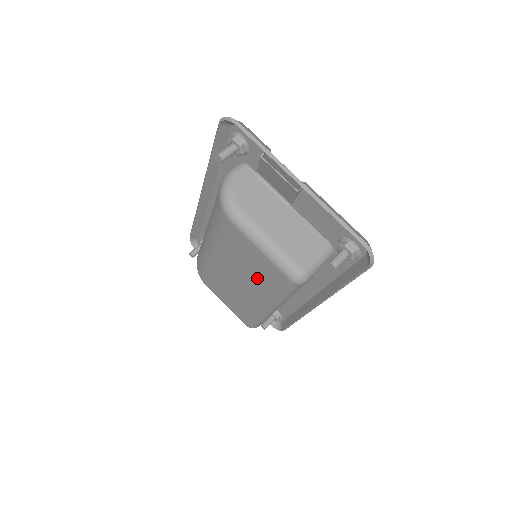
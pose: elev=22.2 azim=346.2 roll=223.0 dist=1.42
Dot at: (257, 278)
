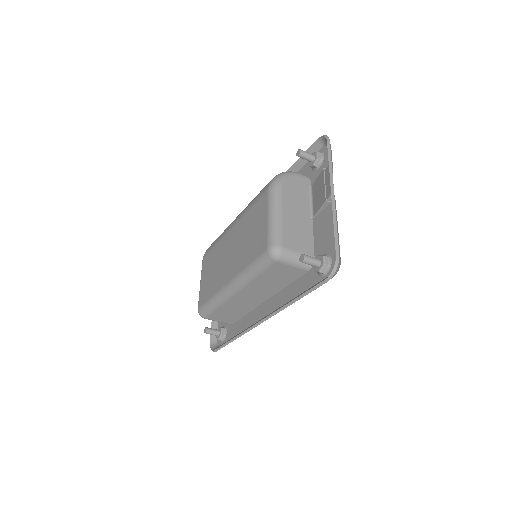
Dot at: (246, 248)
